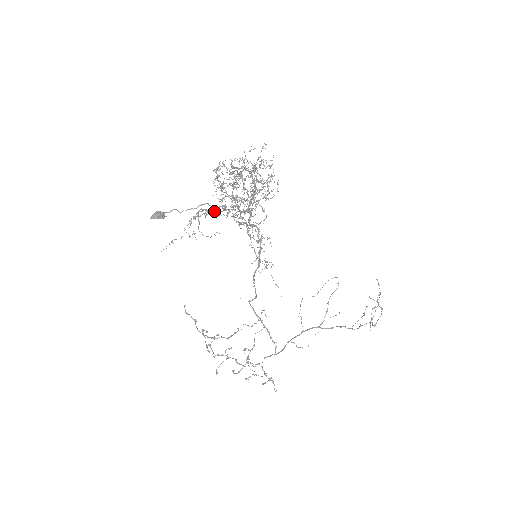
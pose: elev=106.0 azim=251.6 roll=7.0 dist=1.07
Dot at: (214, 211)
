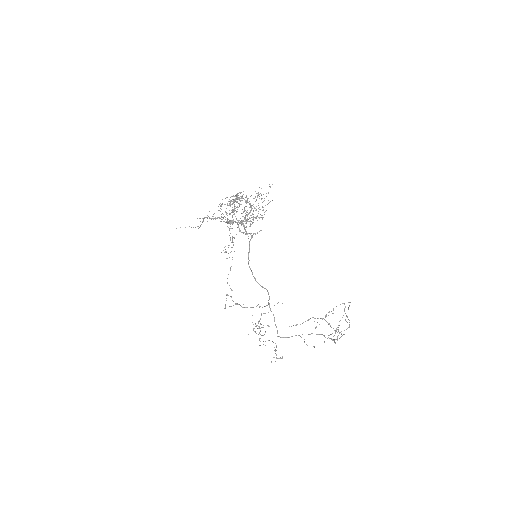
Dot at: (215, 218)
